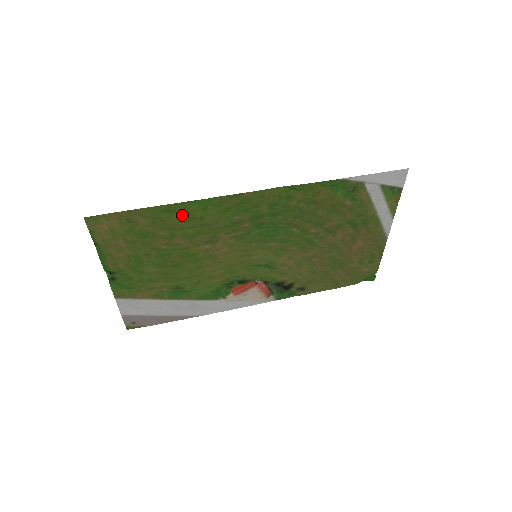
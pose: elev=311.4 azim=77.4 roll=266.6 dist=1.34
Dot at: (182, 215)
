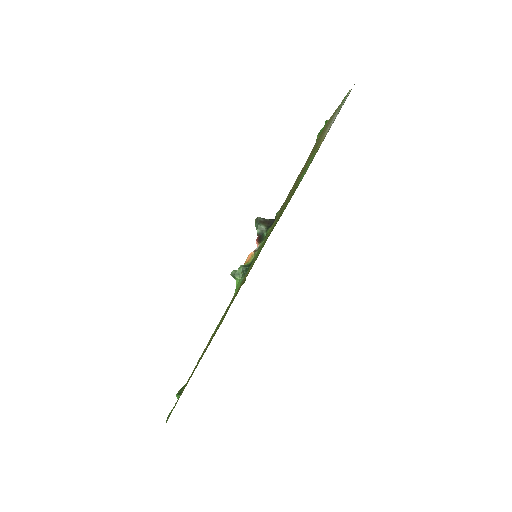
Dot at: occluded
